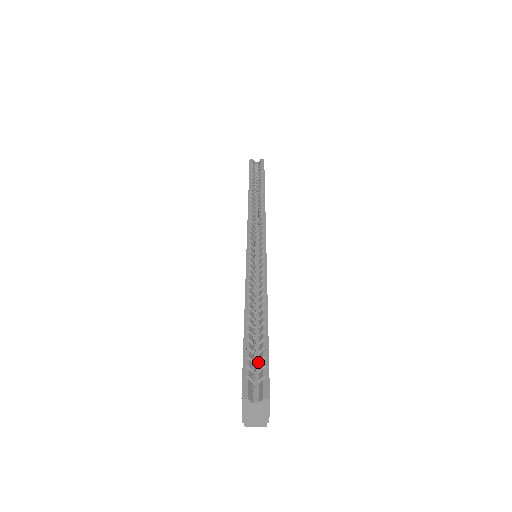
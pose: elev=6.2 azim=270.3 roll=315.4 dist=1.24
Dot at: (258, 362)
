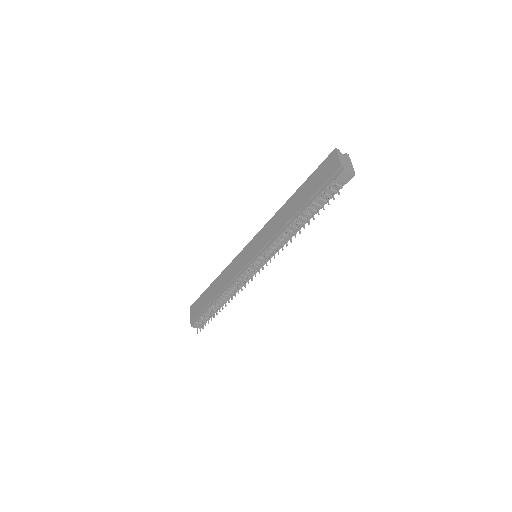
Dot at: occluded
